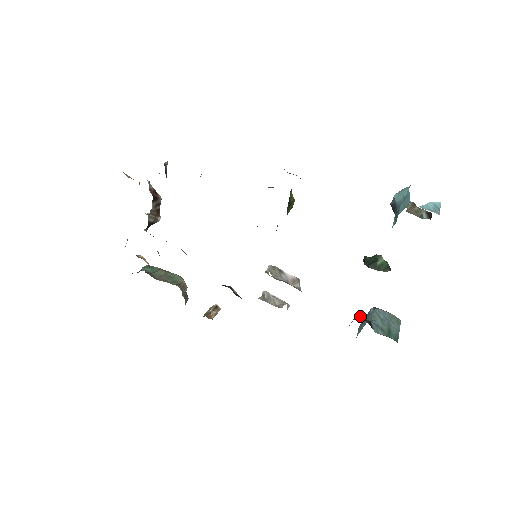
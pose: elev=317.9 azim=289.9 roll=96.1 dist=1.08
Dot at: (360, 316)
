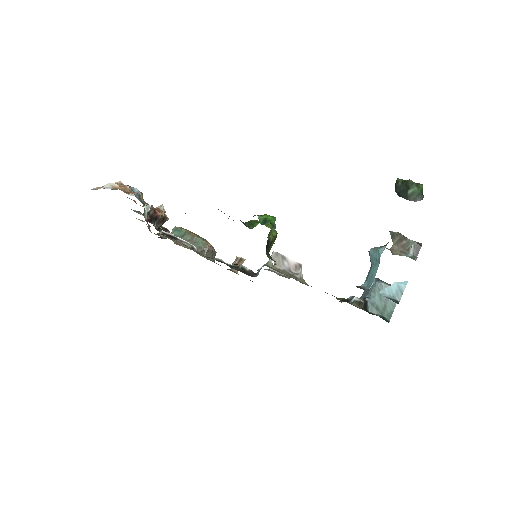
Dot at: (356, 299)
